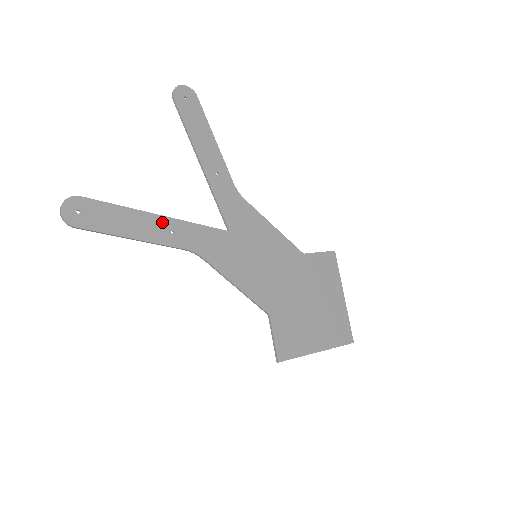
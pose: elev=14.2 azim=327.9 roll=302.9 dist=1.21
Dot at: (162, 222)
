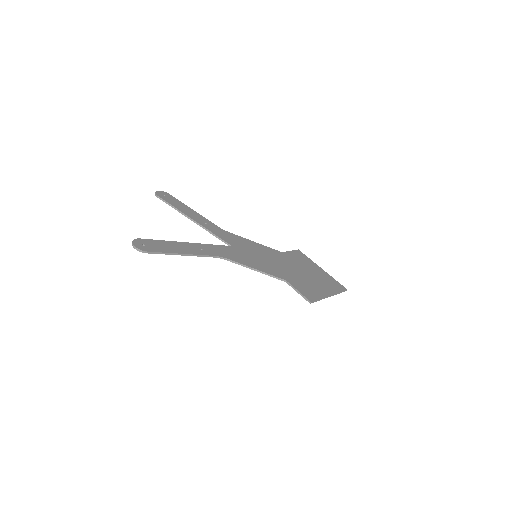
Dot at: (192, 245)
